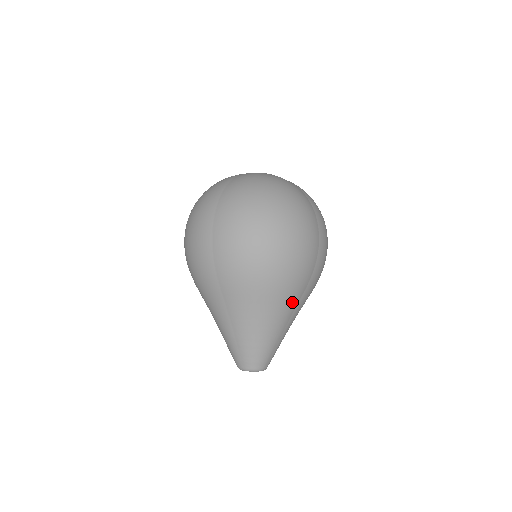
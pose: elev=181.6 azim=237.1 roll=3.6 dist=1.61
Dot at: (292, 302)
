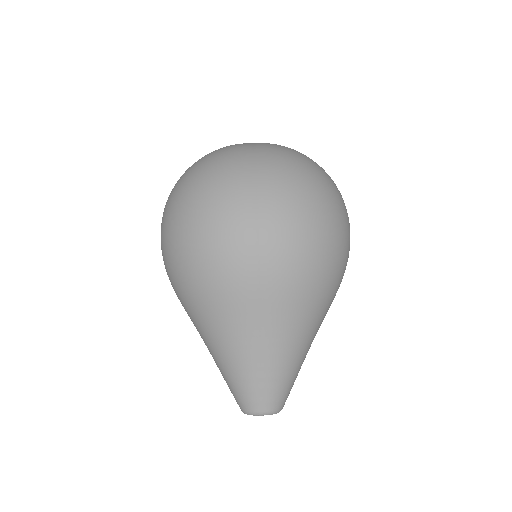
Dot at: occluded
